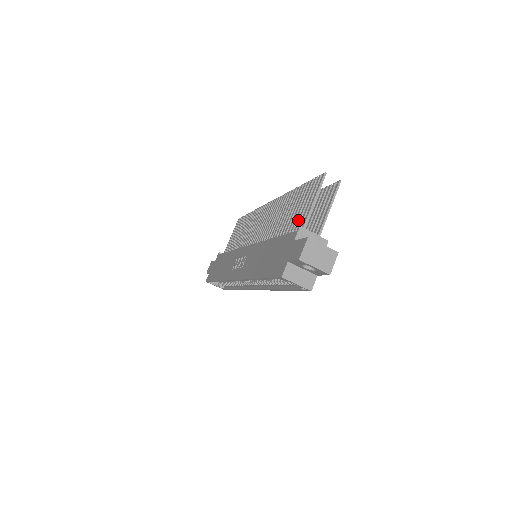
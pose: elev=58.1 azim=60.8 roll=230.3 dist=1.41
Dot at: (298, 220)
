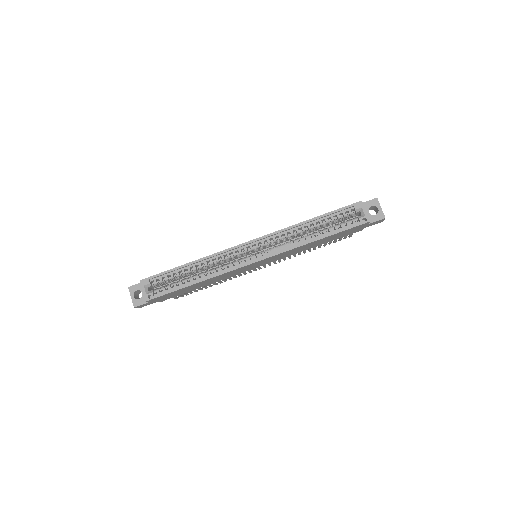
Dot at: occluded
